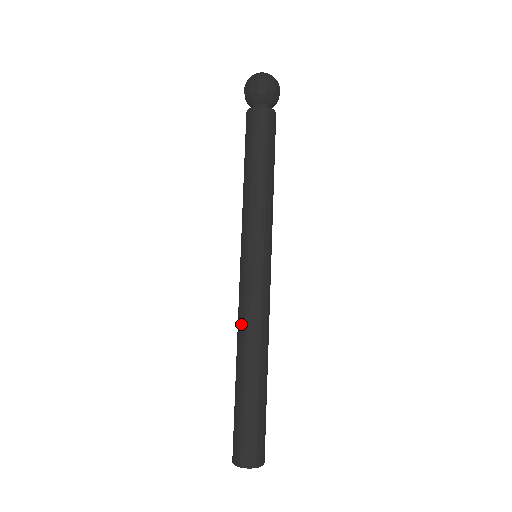
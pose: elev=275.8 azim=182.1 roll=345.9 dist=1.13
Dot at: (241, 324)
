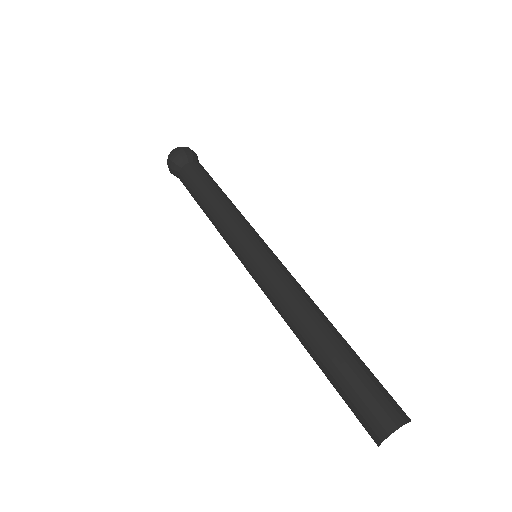
Dot at: (282, 306)
